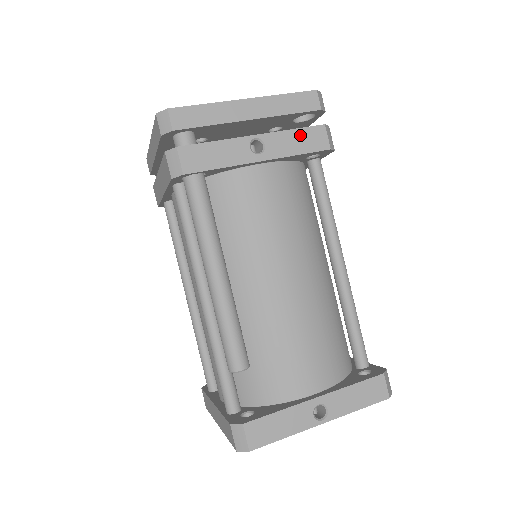
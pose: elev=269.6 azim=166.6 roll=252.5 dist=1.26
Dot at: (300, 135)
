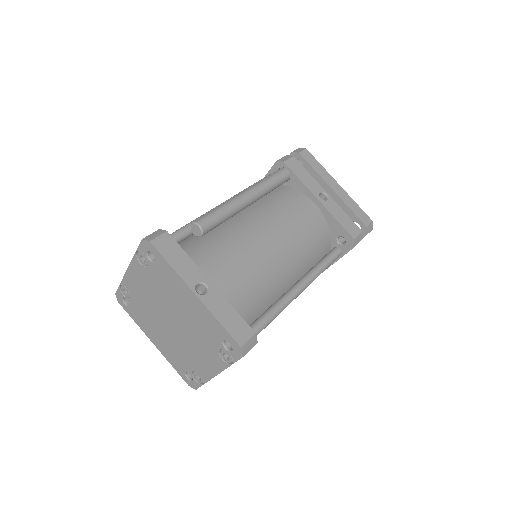
Dot at: (346, 218)
